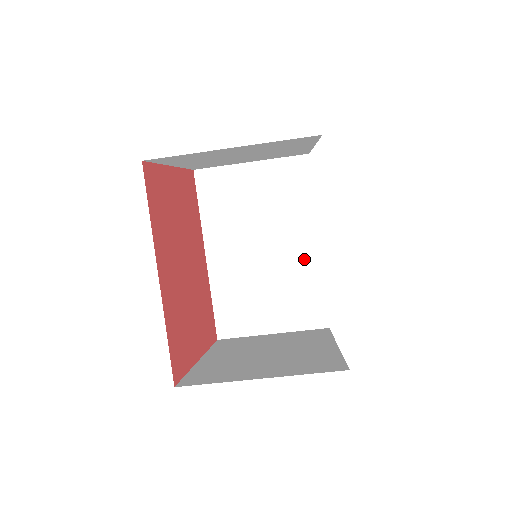
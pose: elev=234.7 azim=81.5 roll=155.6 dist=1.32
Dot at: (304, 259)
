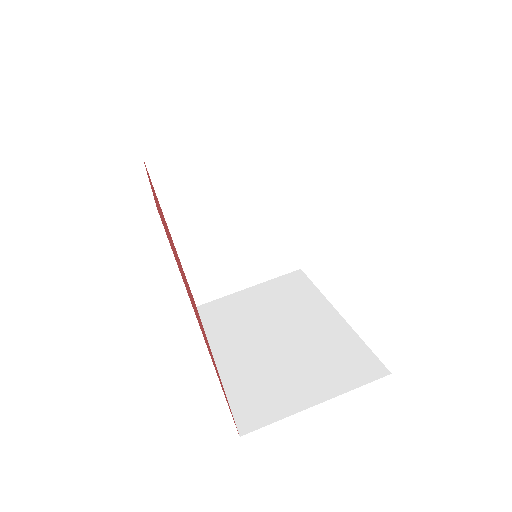
Dot at: (327, 327)
